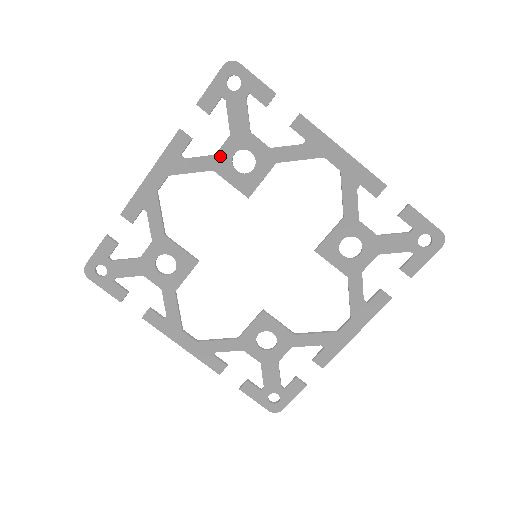
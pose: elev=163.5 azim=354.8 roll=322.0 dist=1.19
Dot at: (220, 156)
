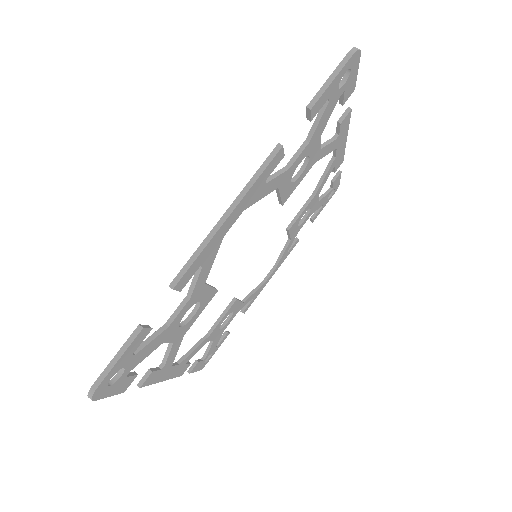
Dot at: (176, 338)
